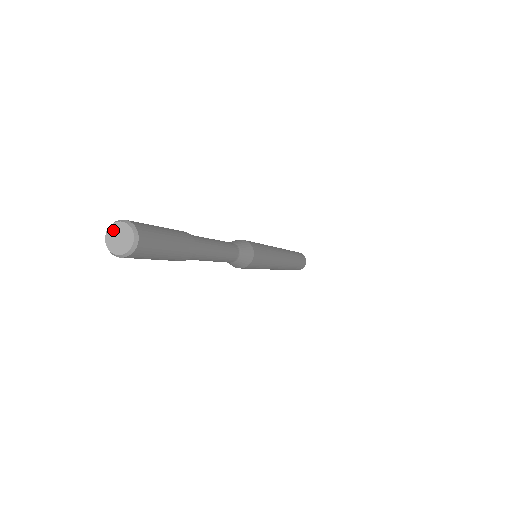
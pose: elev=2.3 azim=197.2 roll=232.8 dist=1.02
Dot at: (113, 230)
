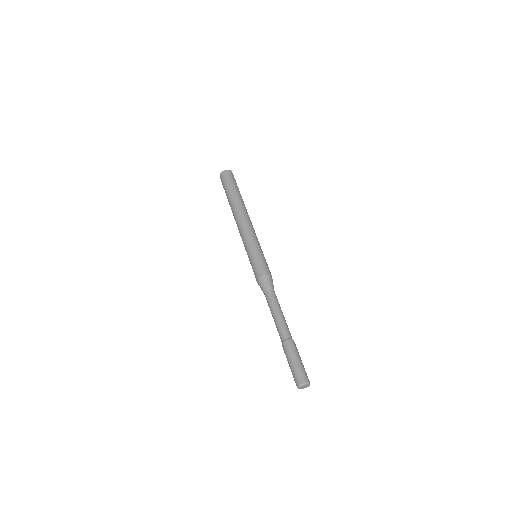
Dot at: (303, 386)
